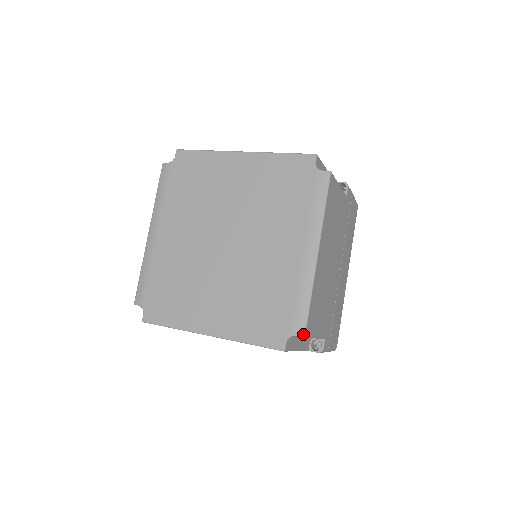
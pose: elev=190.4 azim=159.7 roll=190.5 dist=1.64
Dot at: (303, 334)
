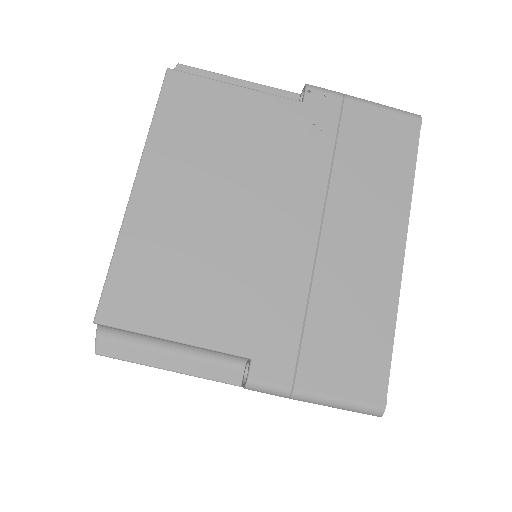
Dot at: (176, 68)
